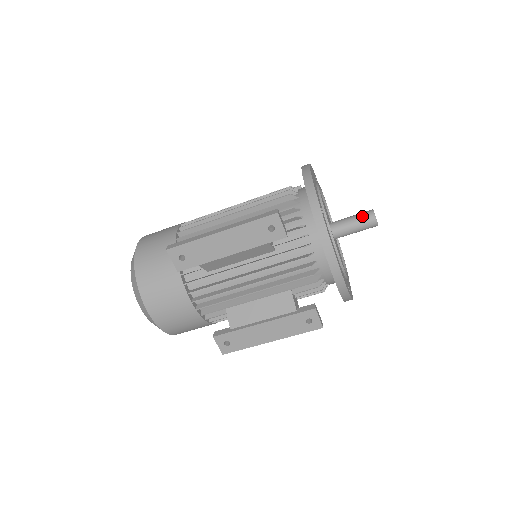
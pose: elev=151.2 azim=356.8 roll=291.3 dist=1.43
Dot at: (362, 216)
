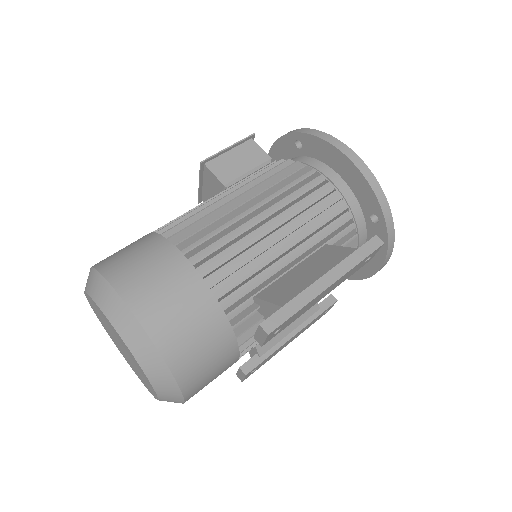
Dot at: occluded
